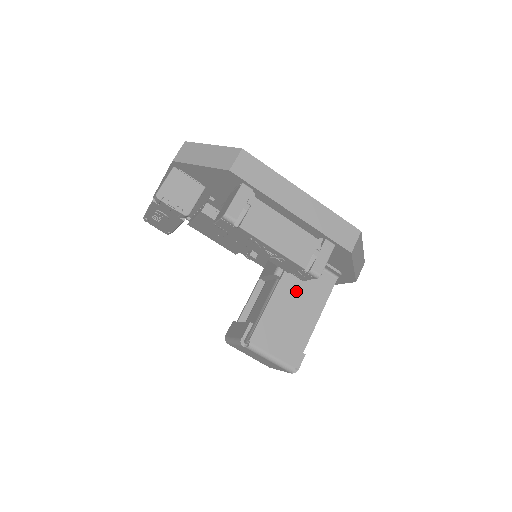
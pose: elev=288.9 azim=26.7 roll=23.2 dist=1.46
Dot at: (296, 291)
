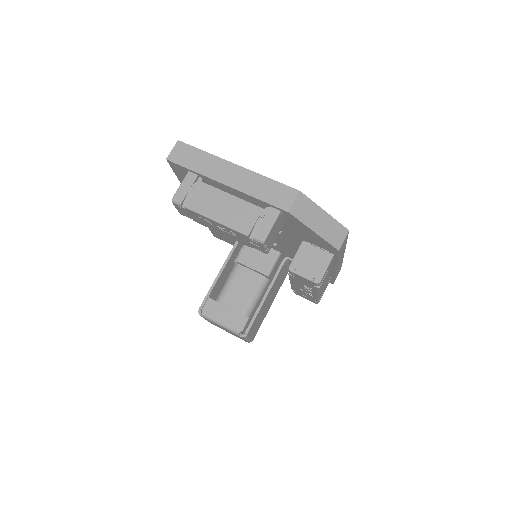
Dot at: (274, 289)
